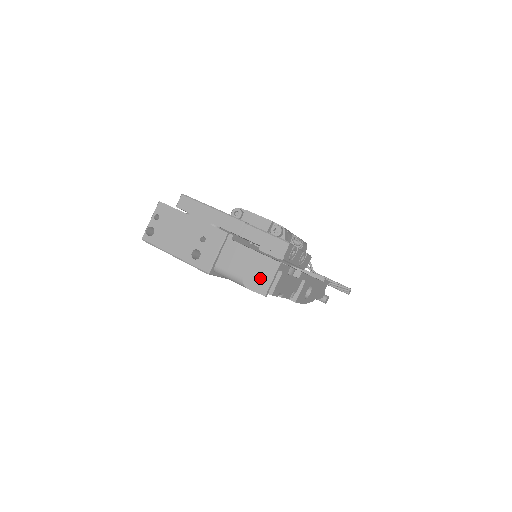
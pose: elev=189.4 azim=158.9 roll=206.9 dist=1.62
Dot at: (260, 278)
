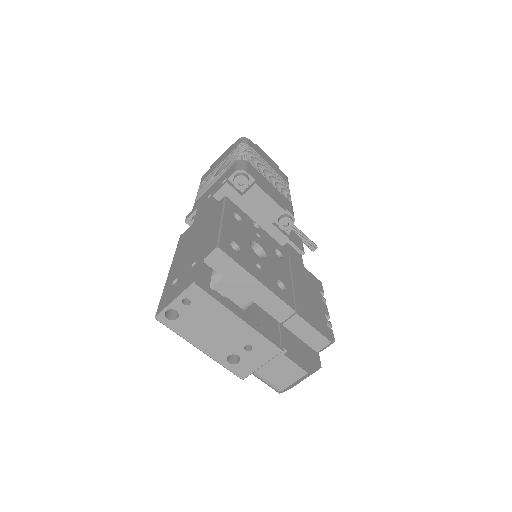
Dot at: (296, 383)
